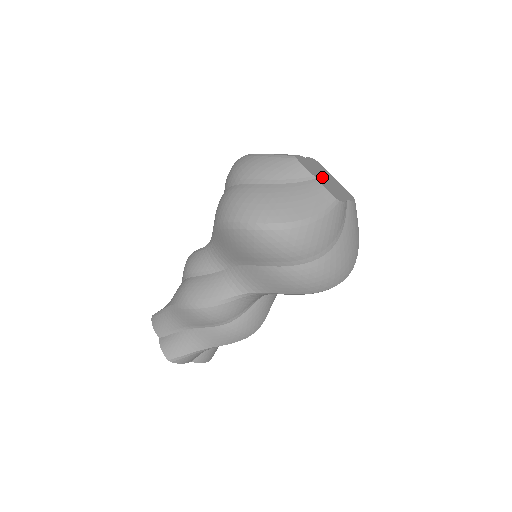
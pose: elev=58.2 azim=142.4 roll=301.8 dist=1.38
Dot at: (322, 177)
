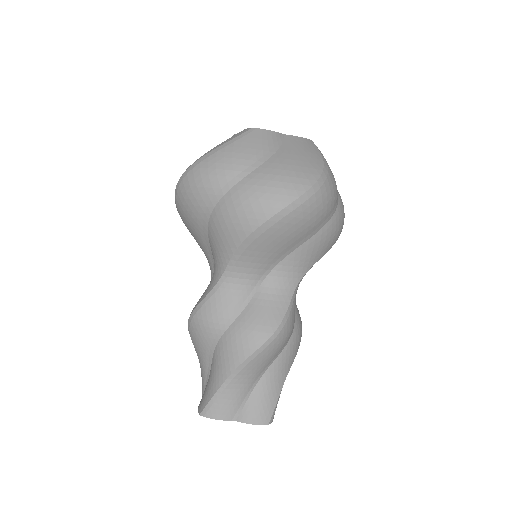
Dot at: occluded
